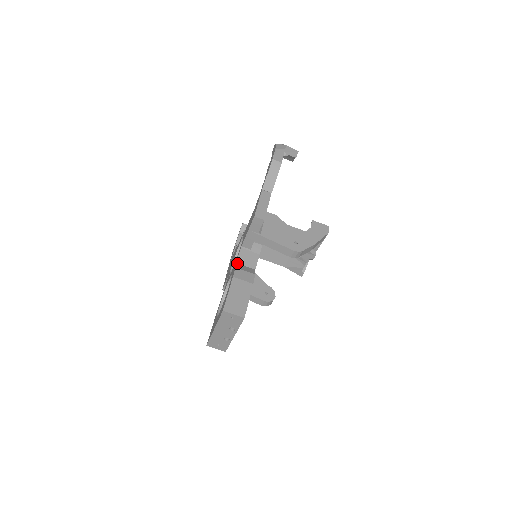
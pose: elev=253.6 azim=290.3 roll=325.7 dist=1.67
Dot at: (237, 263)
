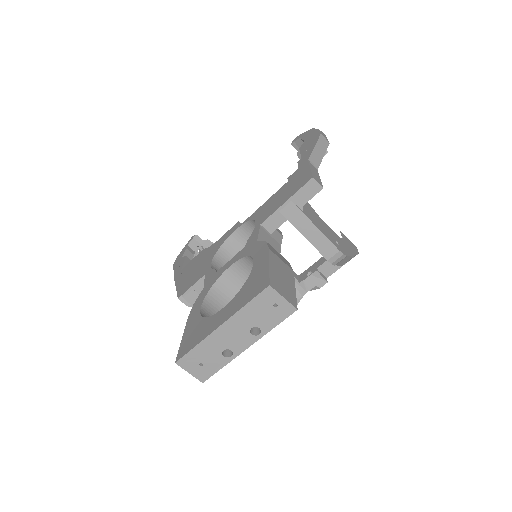
Dot at: (258, 241)
